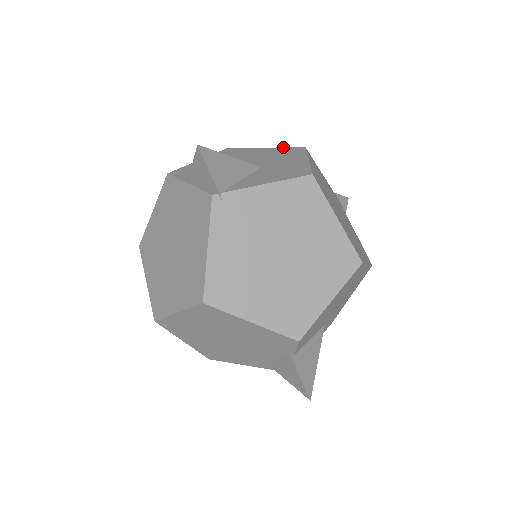
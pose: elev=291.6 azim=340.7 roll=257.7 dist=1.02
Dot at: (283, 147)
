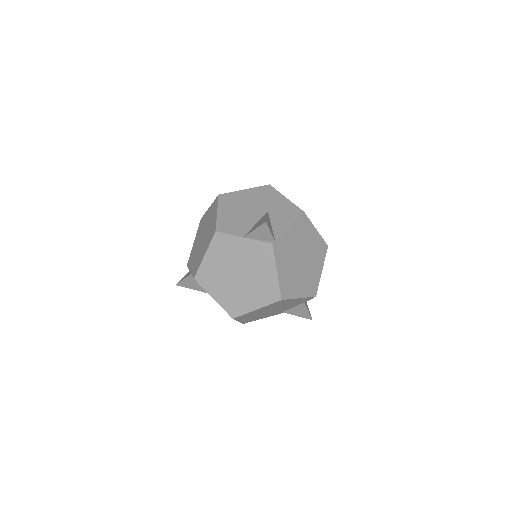
Dot at: (256, 187)
